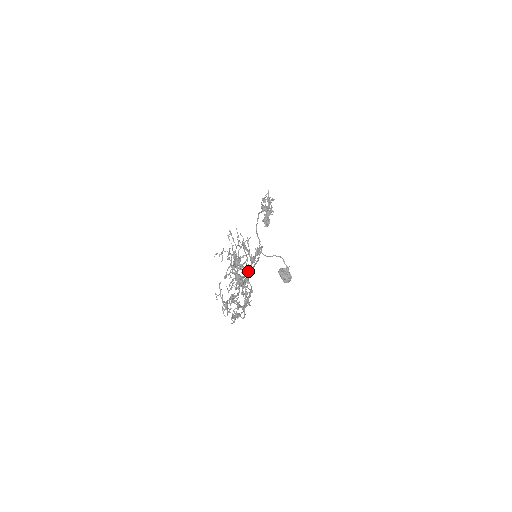
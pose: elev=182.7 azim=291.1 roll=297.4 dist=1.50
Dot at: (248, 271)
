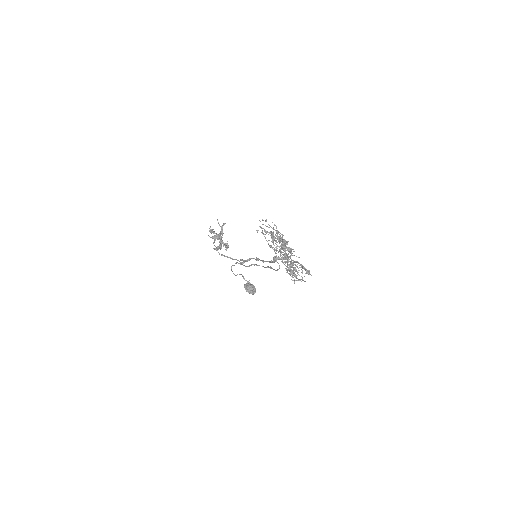
Dot at: occluded
